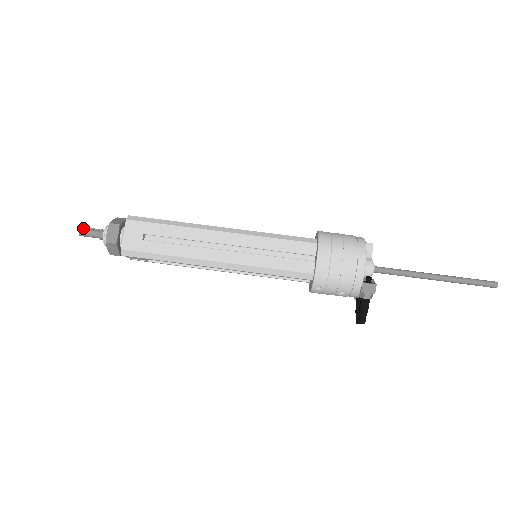
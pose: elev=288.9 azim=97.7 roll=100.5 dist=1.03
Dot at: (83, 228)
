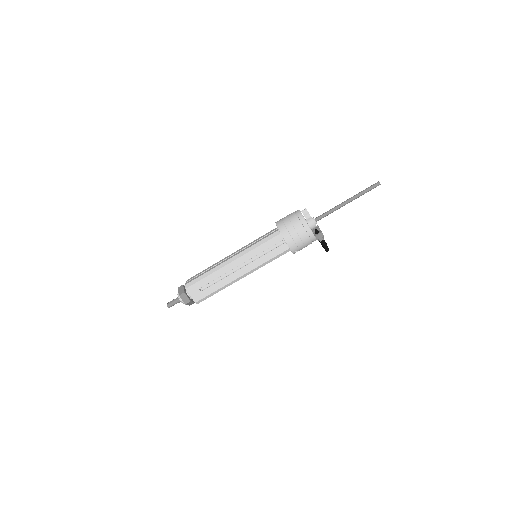
Dot at: (168, 304)
